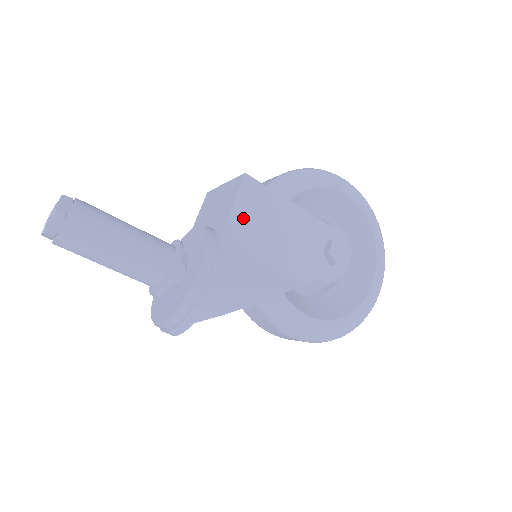
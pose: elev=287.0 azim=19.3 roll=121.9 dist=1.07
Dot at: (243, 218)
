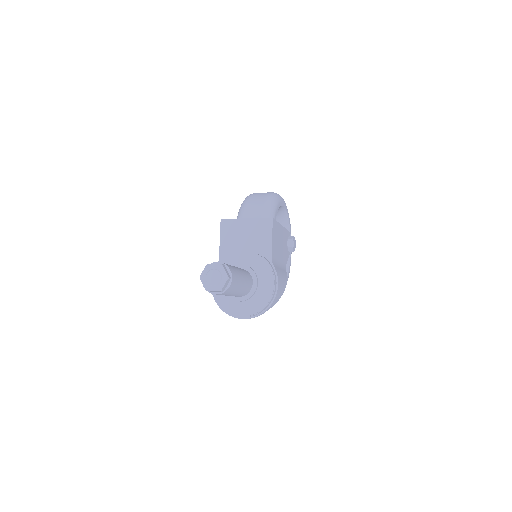
Dot at: (274, 244)
